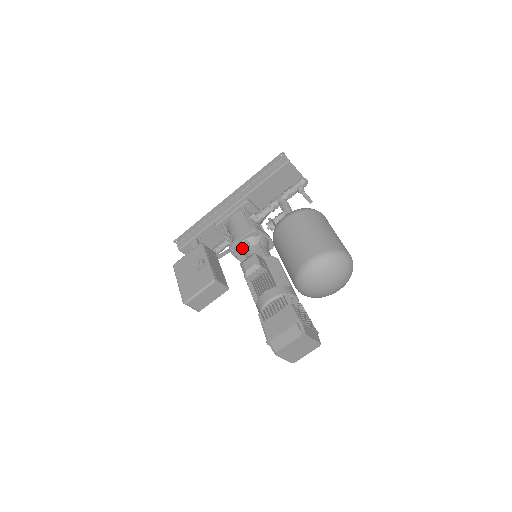
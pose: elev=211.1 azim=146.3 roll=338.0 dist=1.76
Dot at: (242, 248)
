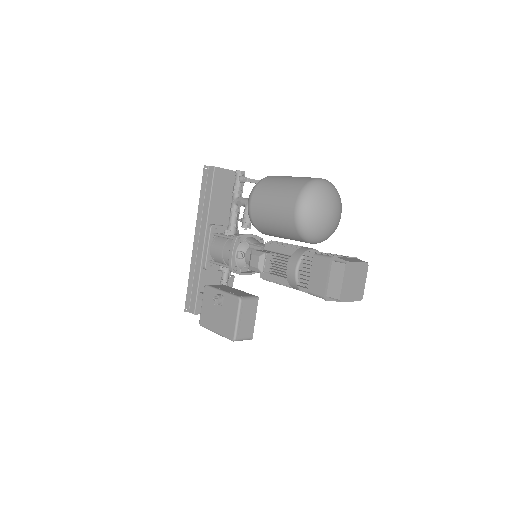
Dot at: (240, 261)
